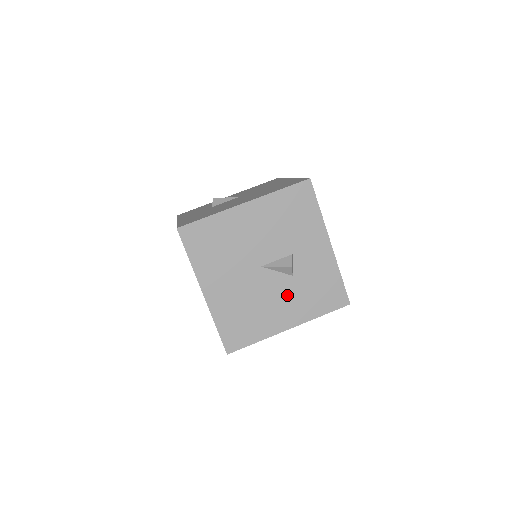
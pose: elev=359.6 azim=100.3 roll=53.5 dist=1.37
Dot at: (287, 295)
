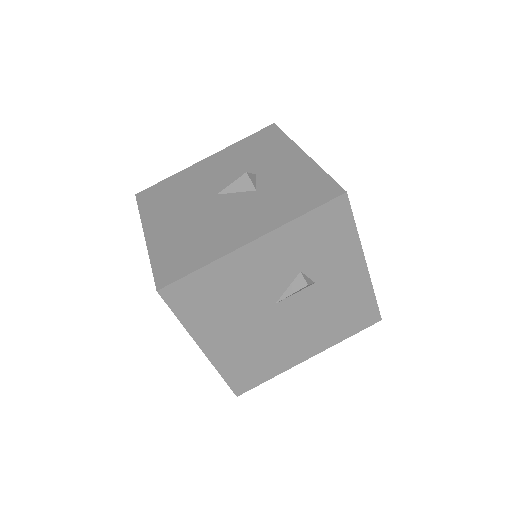
Dot at: (249, 209)
